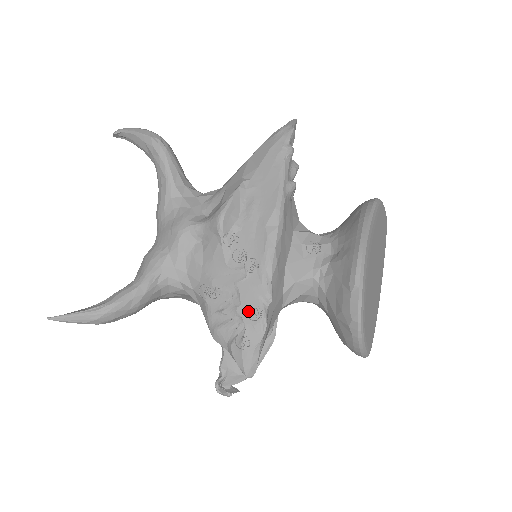
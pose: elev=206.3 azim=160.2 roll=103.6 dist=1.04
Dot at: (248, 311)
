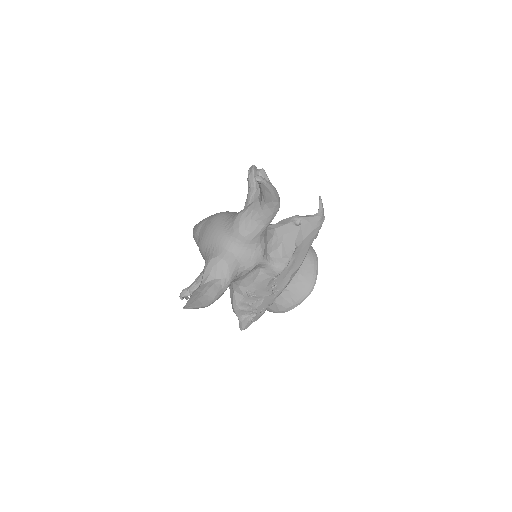
Dot at: (261, 308)
